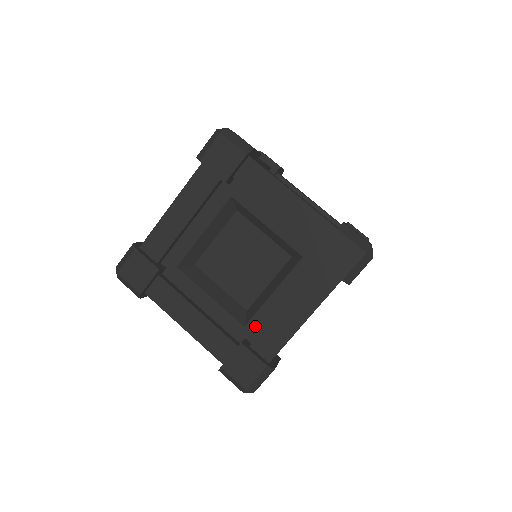
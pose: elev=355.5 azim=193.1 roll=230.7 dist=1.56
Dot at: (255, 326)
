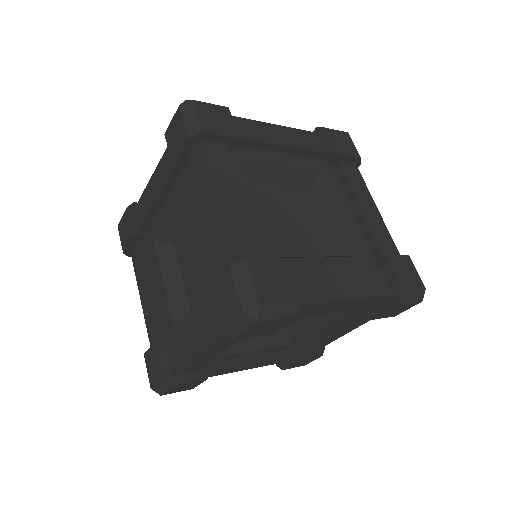
Dot at: (364, 248)
